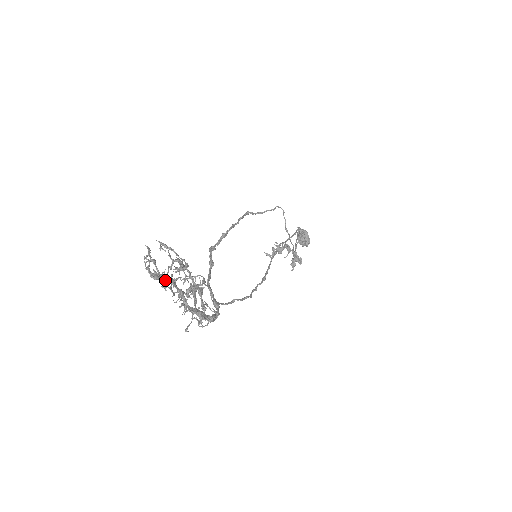
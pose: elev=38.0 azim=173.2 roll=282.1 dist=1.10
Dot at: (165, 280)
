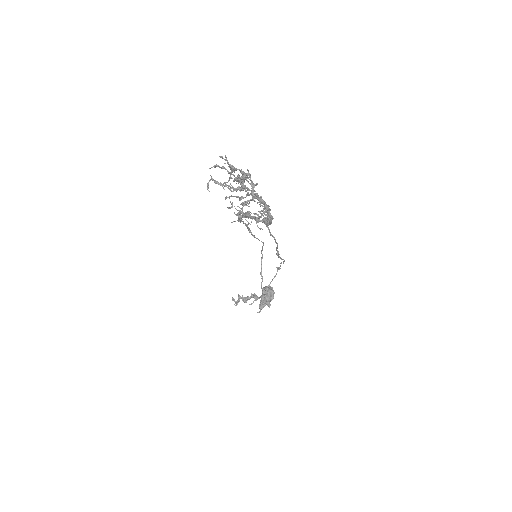
Dot at: (242, 171)
